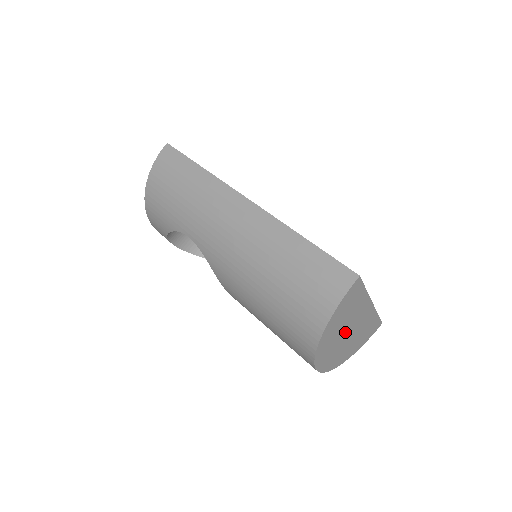
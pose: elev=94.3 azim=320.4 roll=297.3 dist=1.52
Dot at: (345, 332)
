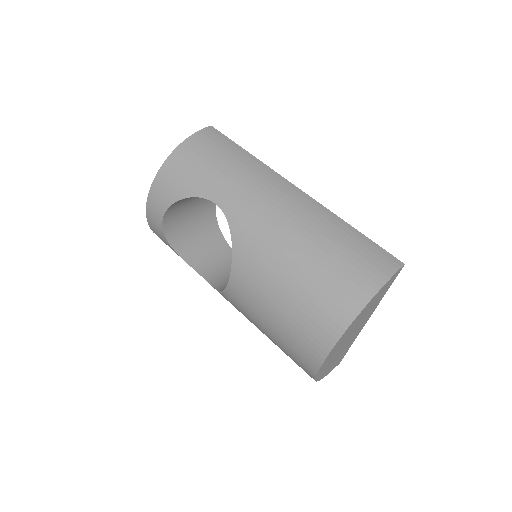
Dot at: (353, 331)
